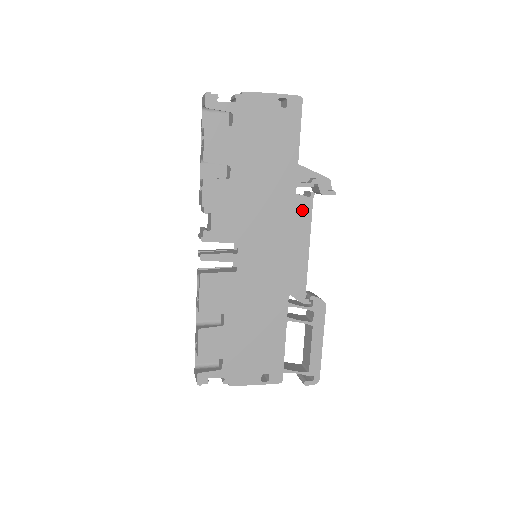
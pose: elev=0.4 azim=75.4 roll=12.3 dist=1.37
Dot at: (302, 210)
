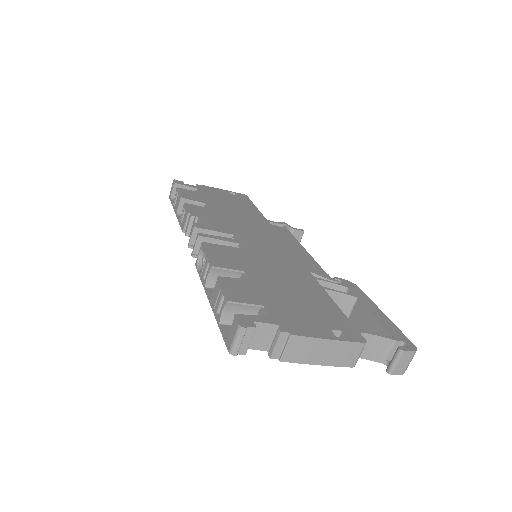
Dot at: (282, 232)
